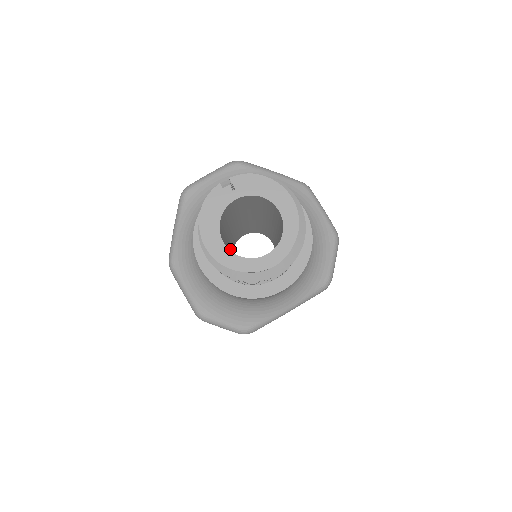
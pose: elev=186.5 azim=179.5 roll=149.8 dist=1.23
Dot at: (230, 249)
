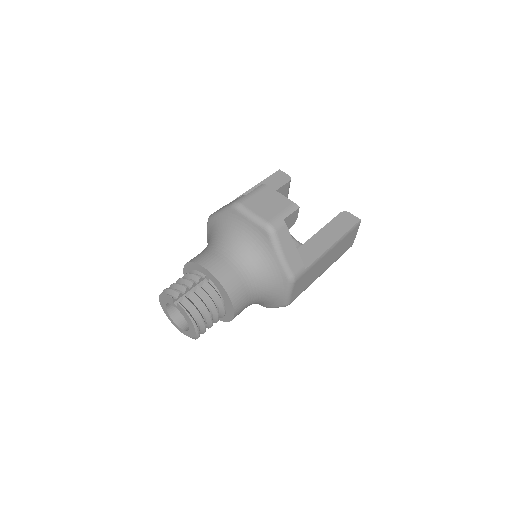
Dot at: occluded
